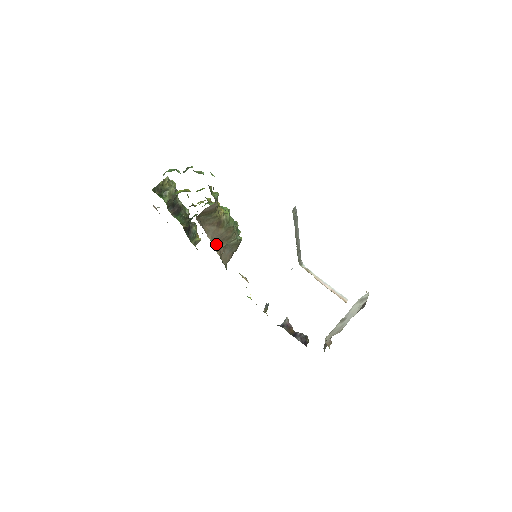
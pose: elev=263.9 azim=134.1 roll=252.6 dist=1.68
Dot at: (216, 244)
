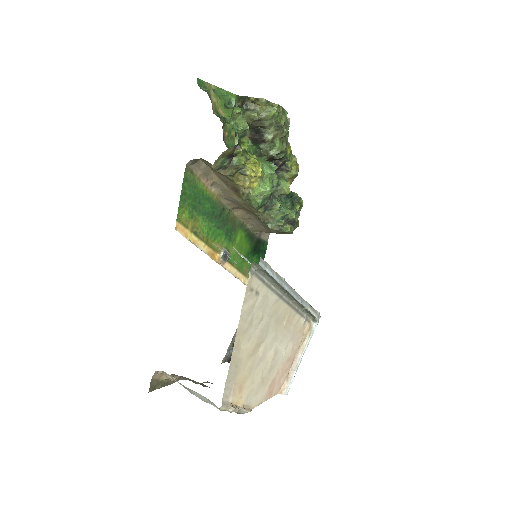
Dot at: (230, 203)
